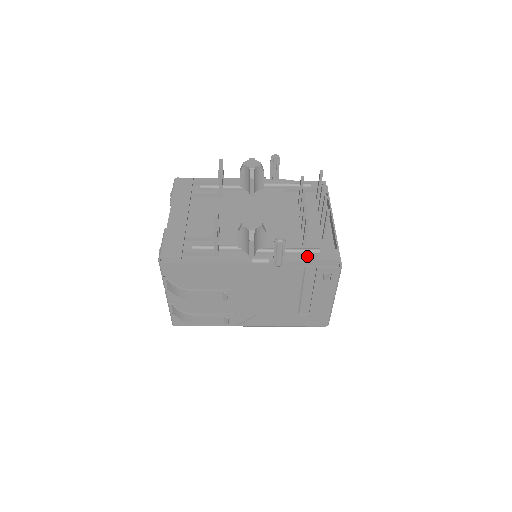
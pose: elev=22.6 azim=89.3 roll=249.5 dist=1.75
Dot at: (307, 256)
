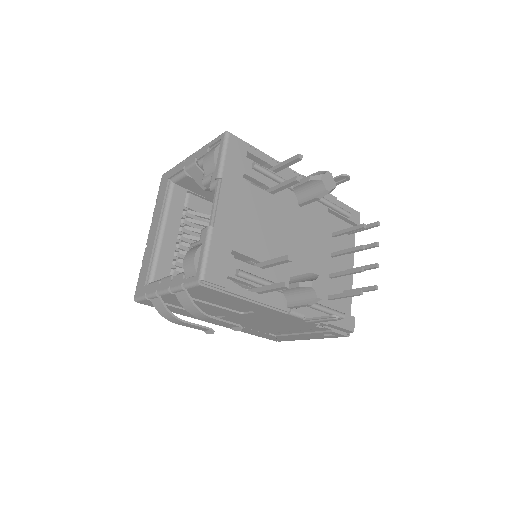
Dot at: occluded
